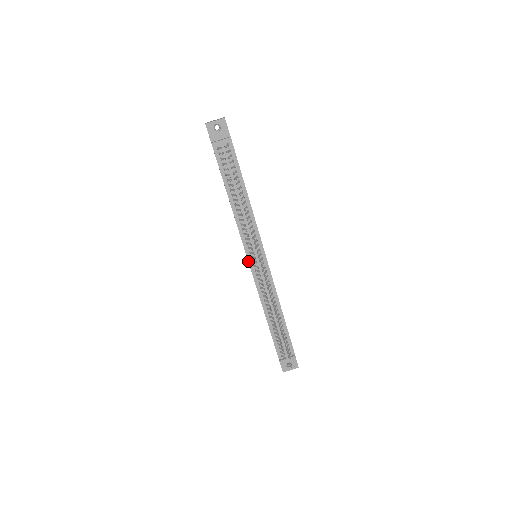
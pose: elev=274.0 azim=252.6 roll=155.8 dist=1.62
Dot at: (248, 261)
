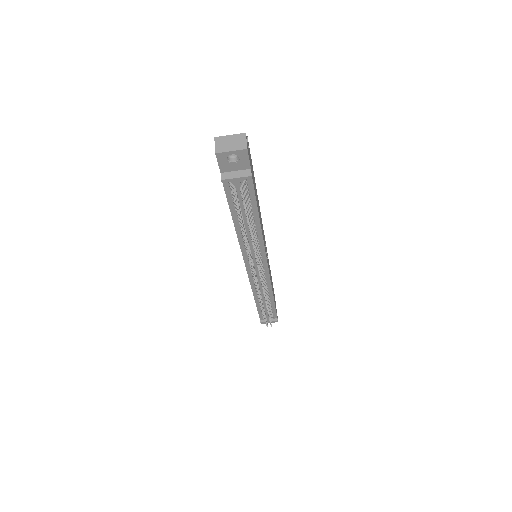
Dot at: (246, 268)
